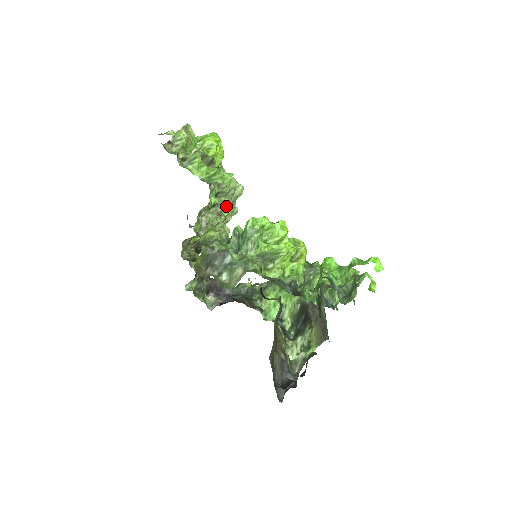
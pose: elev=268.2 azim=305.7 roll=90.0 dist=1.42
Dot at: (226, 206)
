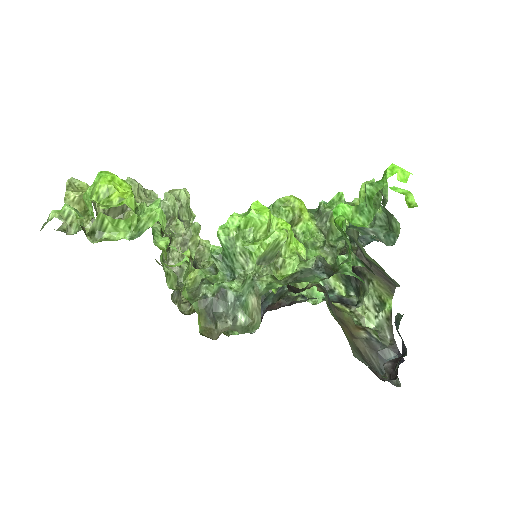
Dot at: (183, 229)
